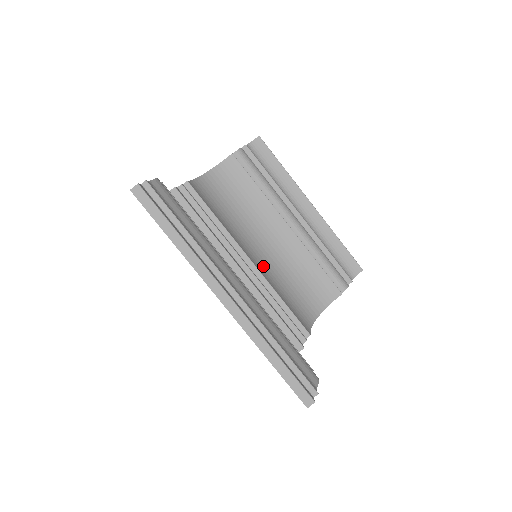
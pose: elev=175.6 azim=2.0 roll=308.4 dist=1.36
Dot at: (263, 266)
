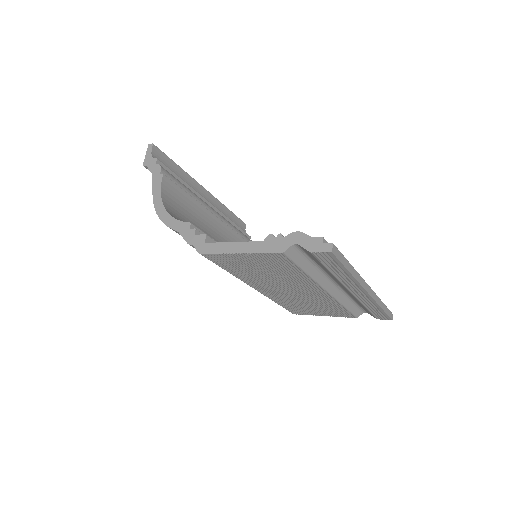
Dot at: occluded
